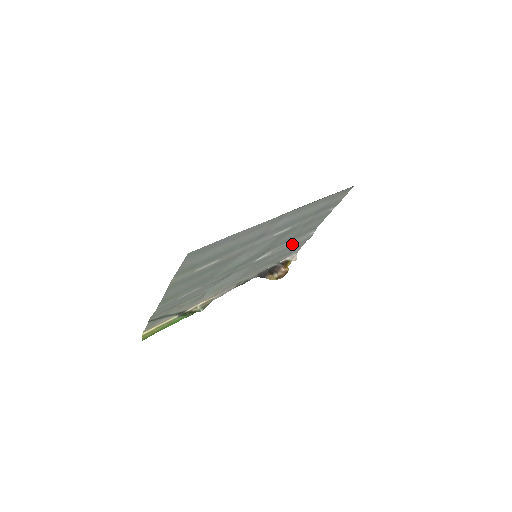
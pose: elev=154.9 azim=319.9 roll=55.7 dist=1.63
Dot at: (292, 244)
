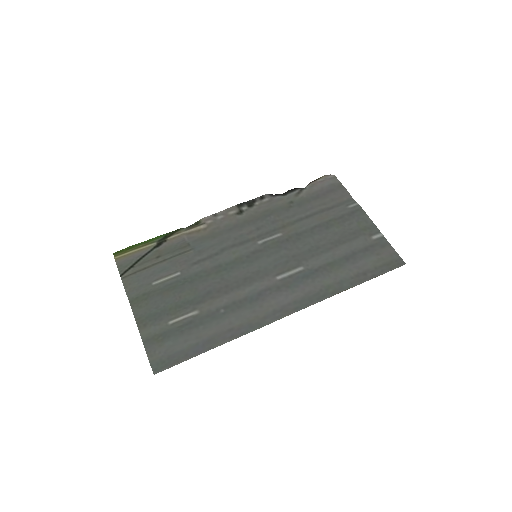
Dot at: (318, 214)
